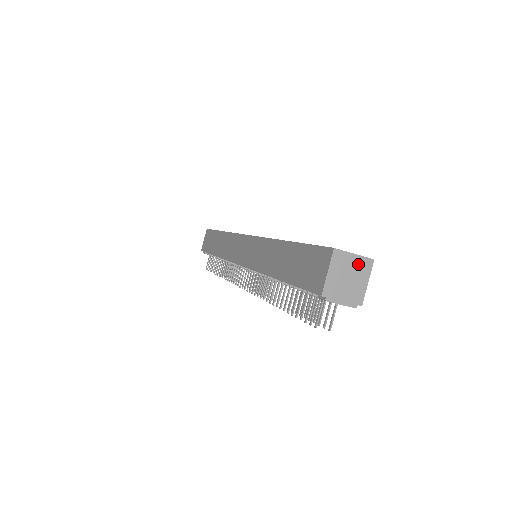
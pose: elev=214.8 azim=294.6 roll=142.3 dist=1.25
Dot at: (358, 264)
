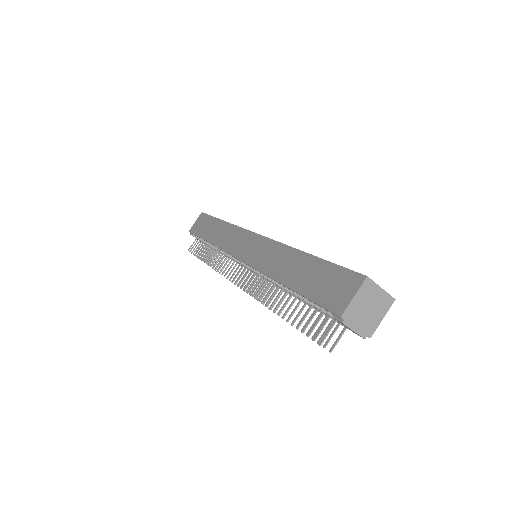
Dot at: (381, 299)
